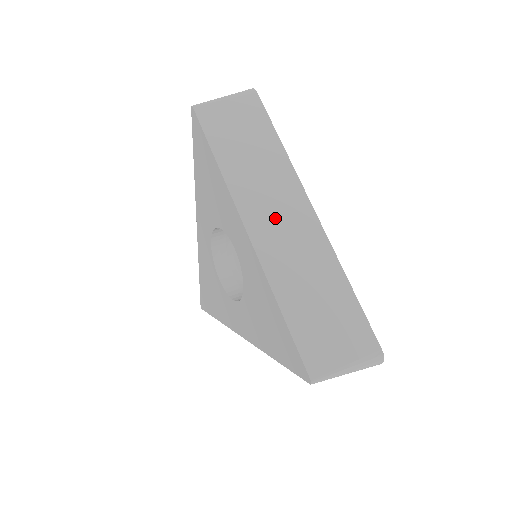
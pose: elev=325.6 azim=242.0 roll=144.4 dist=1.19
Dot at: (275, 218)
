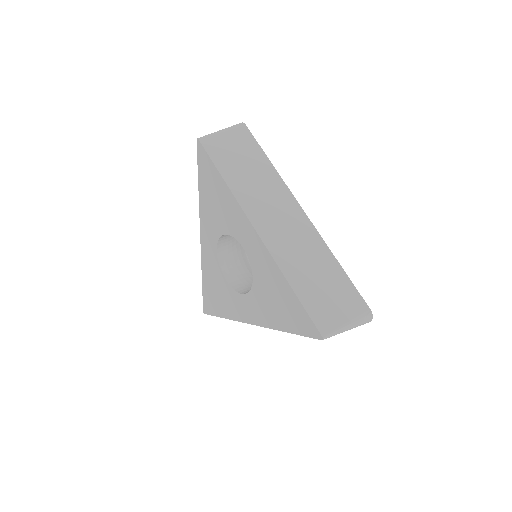
Dot at: (275, 219)
